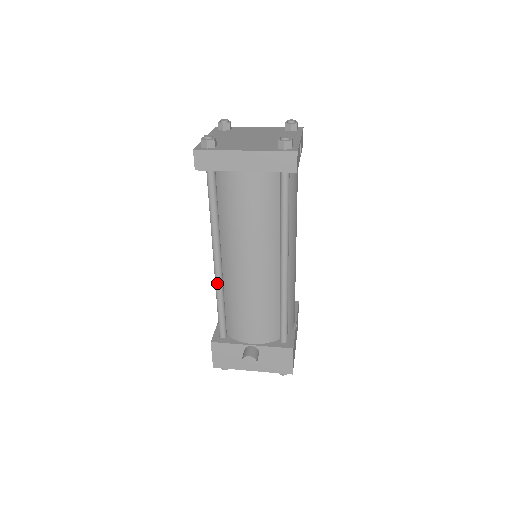
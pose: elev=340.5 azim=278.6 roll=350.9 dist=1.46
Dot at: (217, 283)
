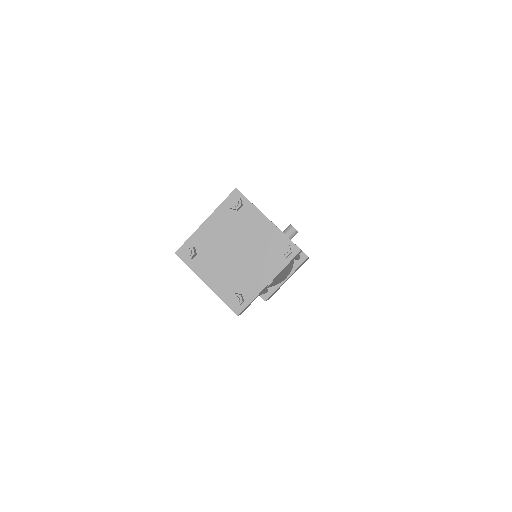
Dot at: occluded
